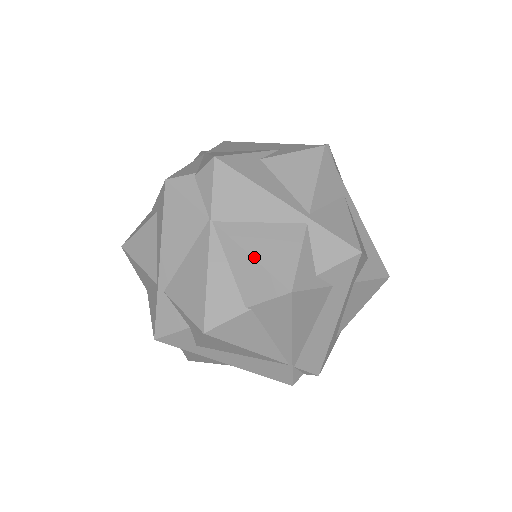
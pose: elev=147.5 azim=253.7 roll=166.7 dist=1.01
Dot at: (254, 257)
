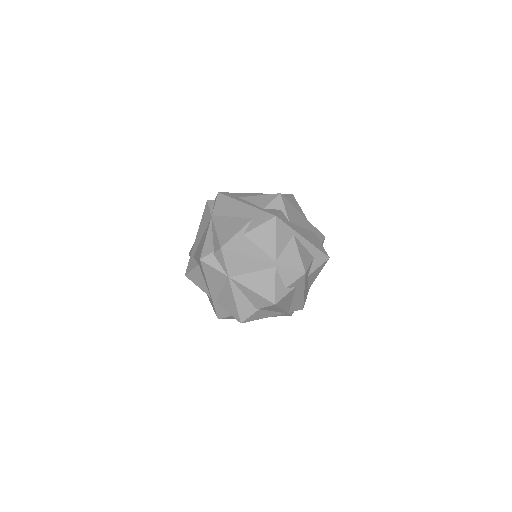
Dot at: (254, 291)
